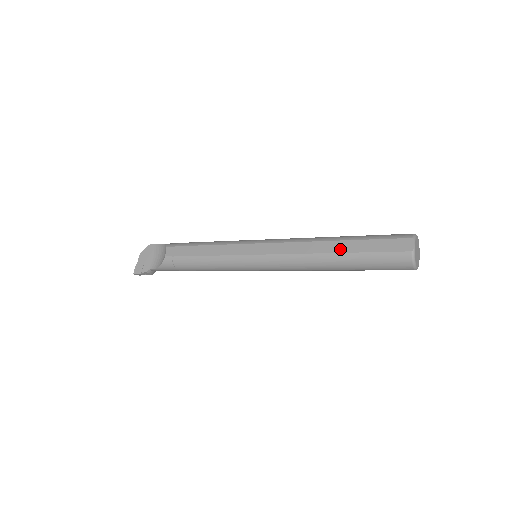
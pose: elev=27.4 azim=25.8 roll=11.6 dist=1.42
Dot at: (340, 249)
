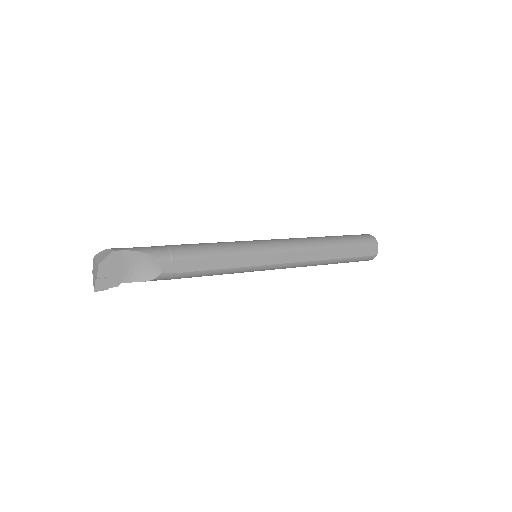
Dot at: (336, 256)
